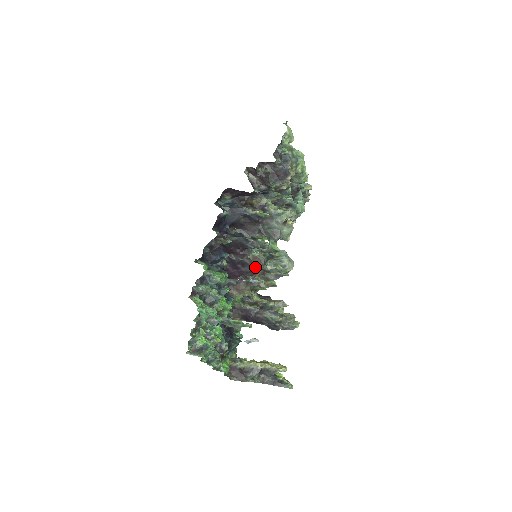
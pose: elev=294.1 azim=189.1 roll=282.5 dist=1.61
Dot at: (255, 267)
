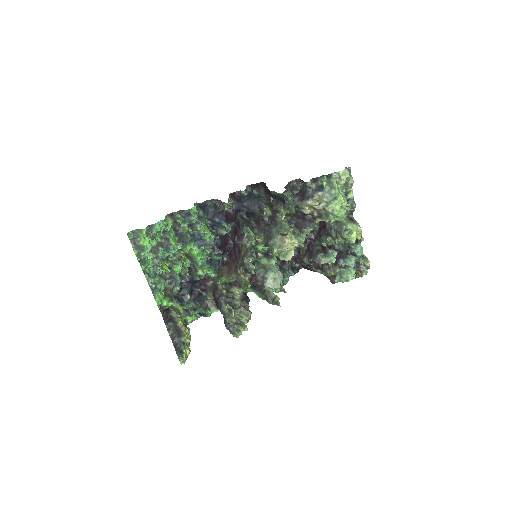
Dot at: (241, 255)
